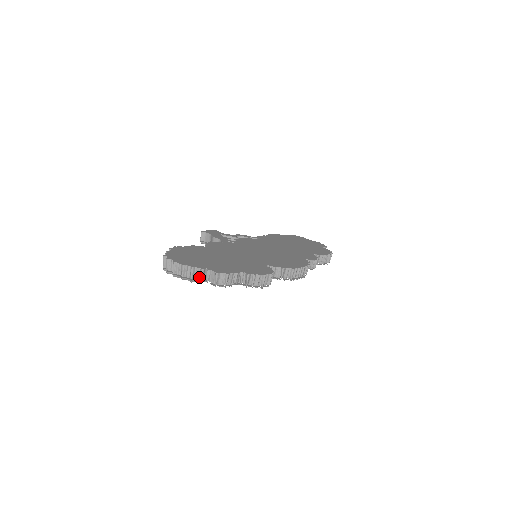
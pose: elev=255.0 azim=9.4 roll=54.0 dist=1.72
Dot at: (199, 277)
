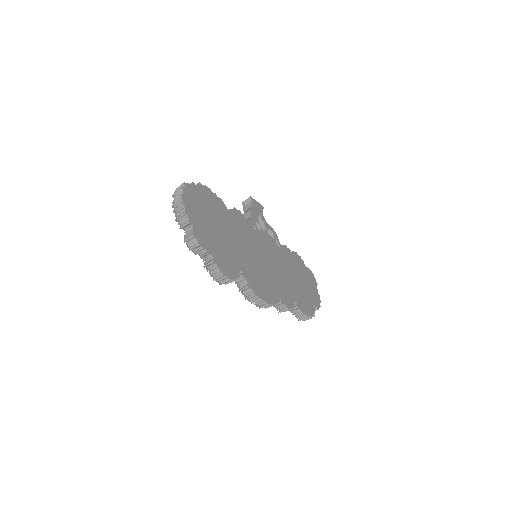
Dot at: (183, 223)
